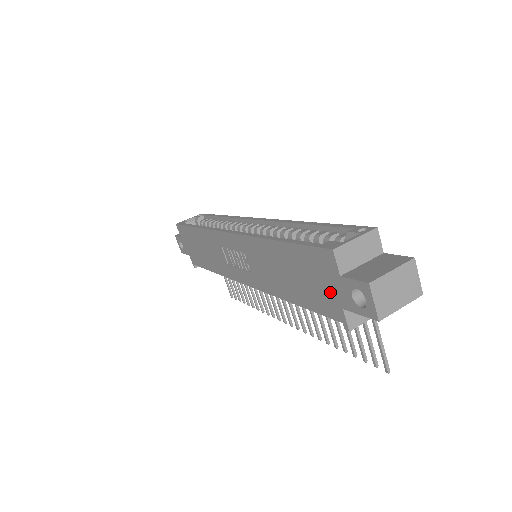
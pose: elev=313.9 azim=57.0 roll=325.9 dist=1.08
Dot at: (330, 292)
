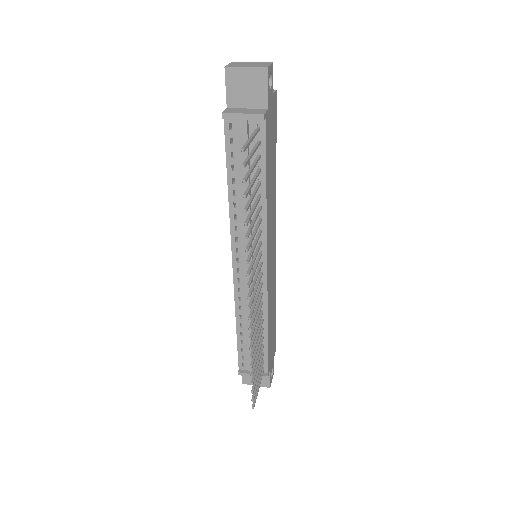
Dot at: occluded
